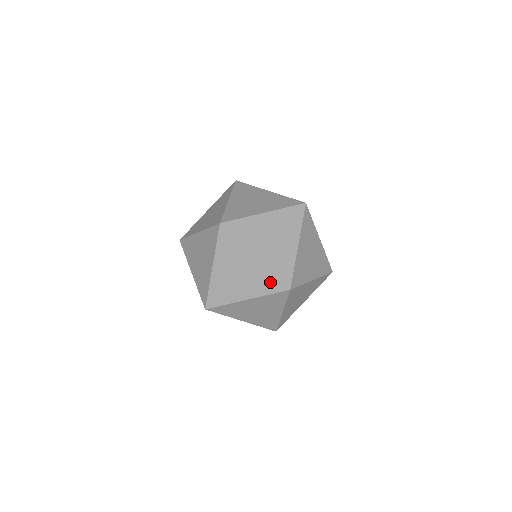
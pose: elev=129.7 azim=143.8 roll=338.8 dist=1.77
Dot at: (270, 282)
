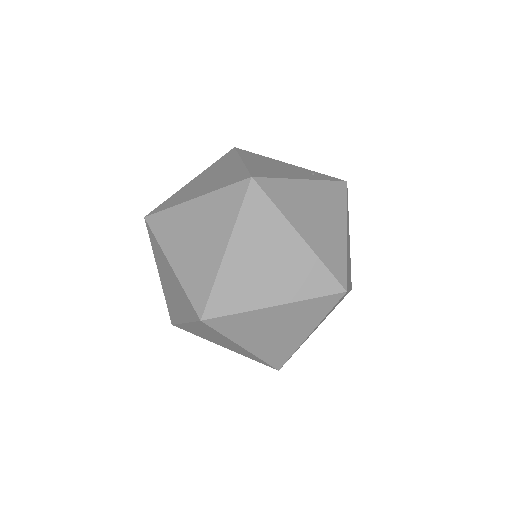
Dot at: (318, 278)
